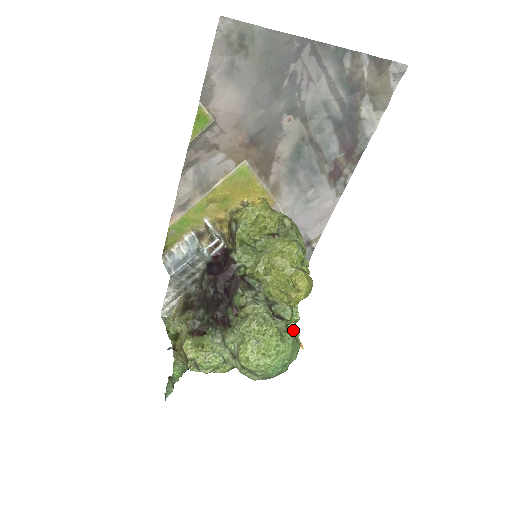
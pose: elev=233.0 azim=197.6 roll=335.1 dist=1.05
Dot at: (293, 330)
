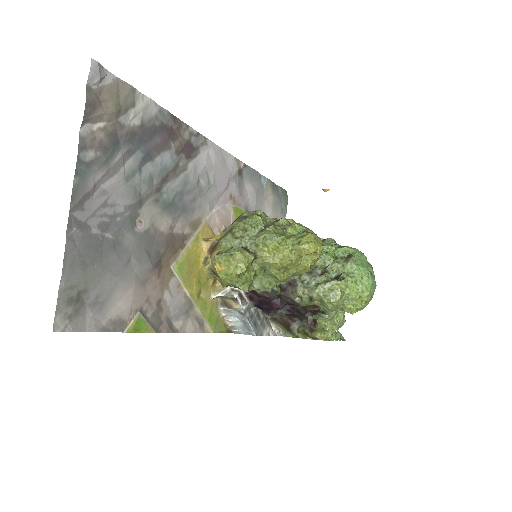
Dot at: (342, 255)
